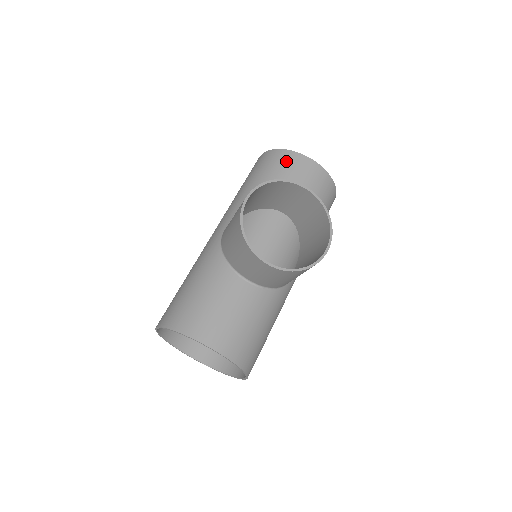
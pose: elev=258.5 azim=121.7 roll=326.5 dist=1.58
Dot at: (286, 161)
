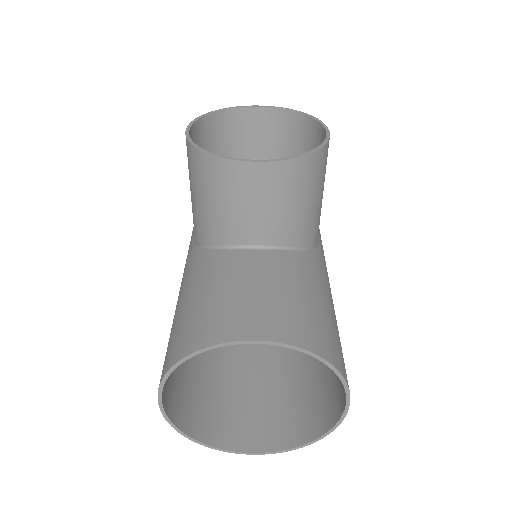
Dot at: occluded
